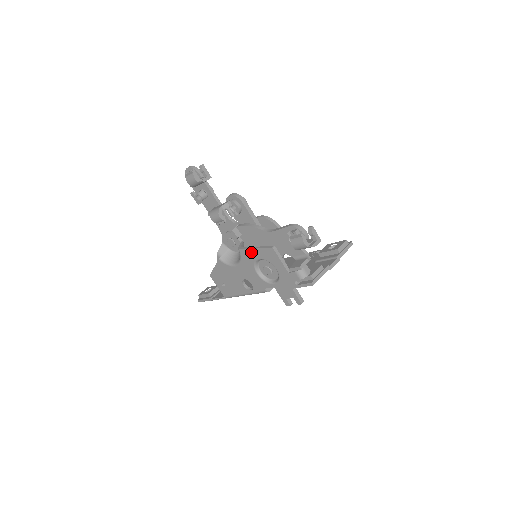
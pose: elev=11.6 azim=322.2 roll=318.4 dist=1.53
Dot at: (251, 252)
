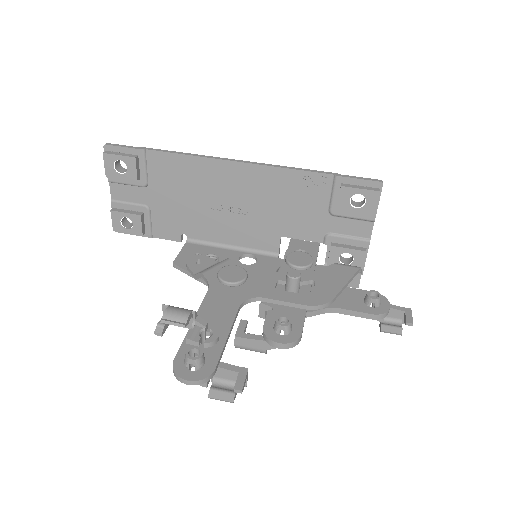
Dot at: occluded
